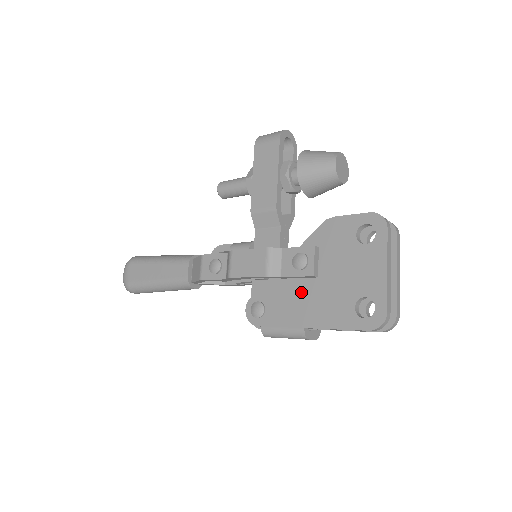
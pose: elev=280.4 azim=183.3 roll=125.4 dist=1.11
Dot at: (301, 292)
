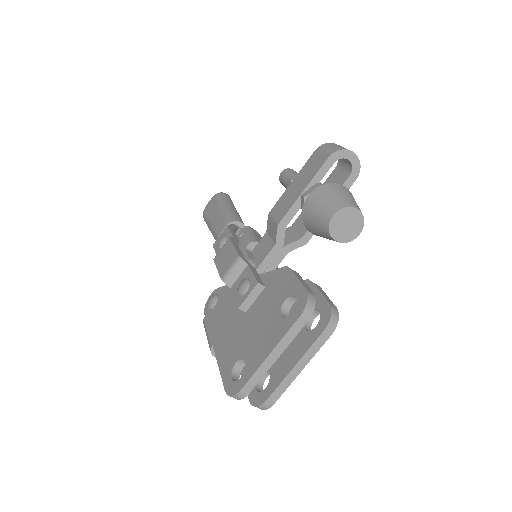
Dot at: (233, 314)
